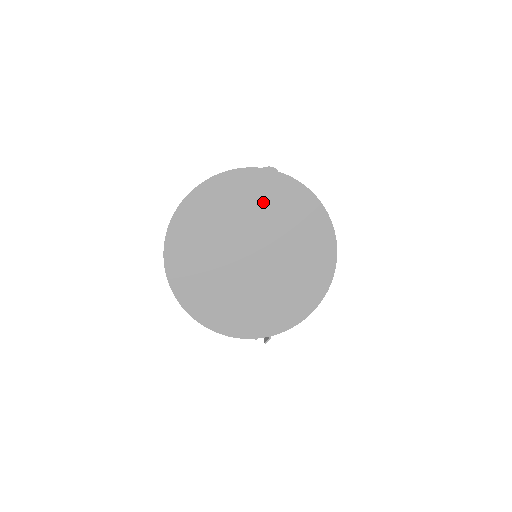
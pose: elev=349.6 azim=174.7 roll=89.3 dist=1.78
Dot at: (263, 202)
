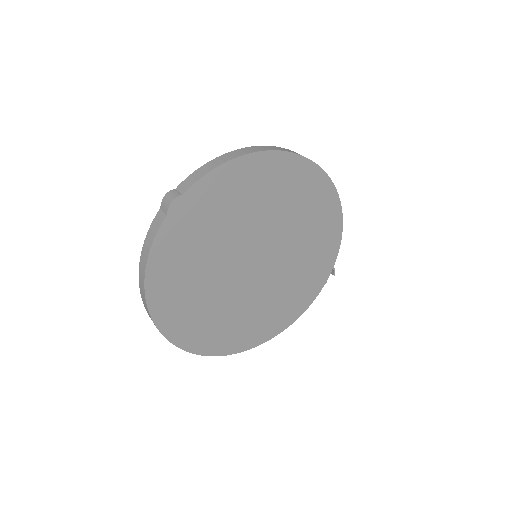
Dot at: (207, 229)
